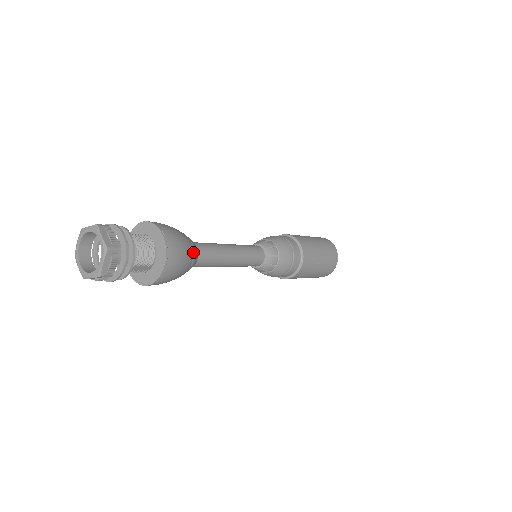
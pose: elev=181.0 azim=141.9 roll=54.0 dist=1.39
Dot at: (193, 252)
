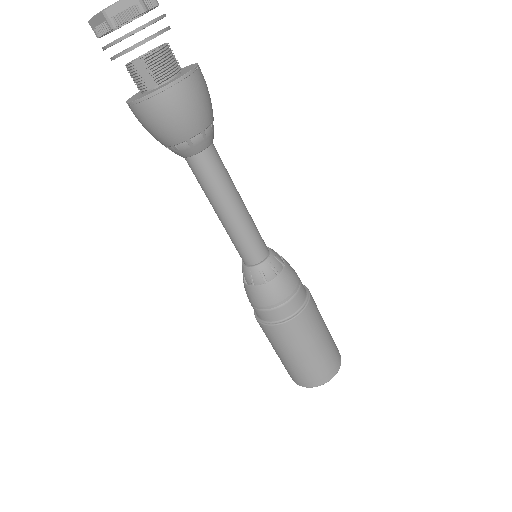
Dot at: (205, 131)
